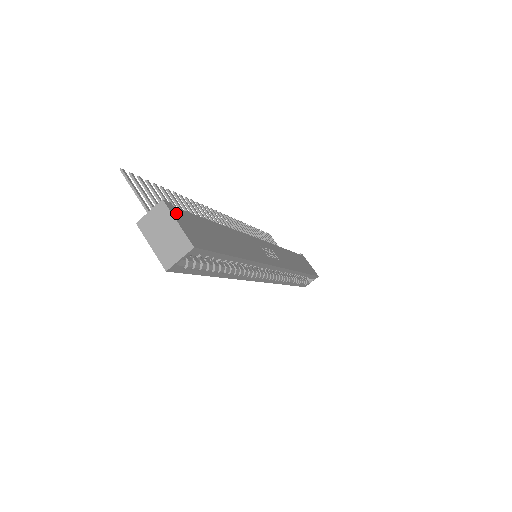
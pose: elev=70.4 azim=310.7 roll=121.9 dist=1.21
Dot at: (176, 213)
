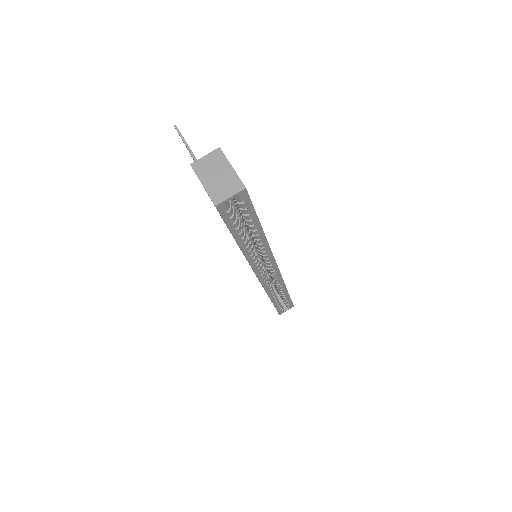
Dot at: occluded
